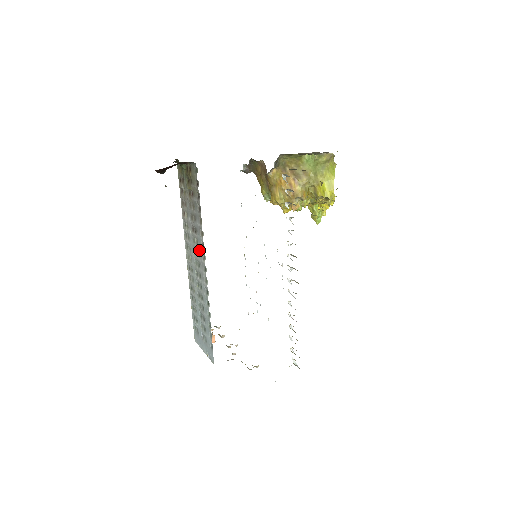
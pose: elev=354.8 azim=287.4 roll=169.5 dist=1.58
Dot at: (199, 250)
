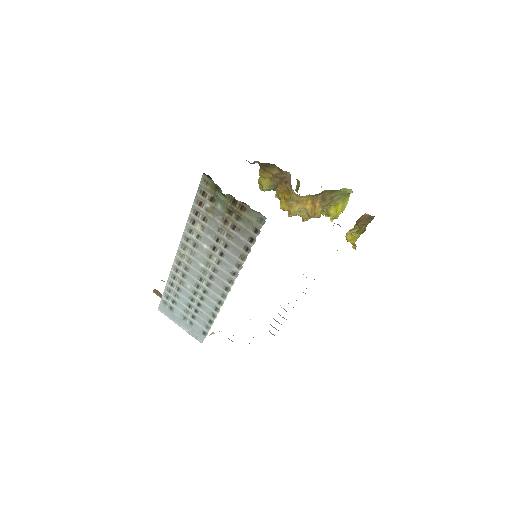
Dot at: (222, 272)
